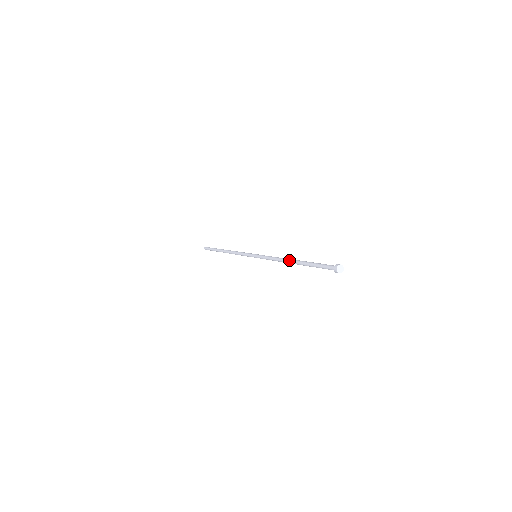
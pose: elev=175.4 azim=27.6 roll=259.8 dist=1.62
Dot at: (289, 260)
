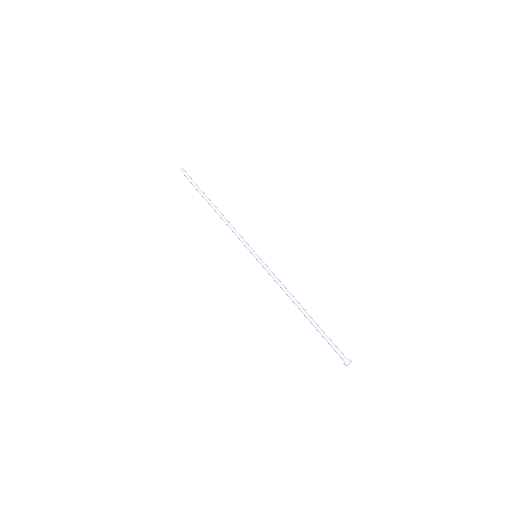
Dot at: (299, 304)
